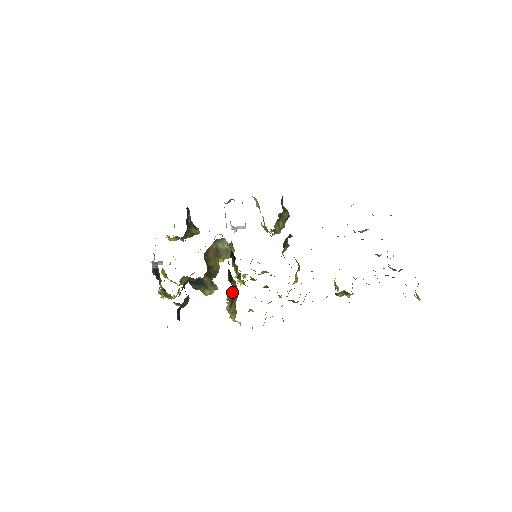
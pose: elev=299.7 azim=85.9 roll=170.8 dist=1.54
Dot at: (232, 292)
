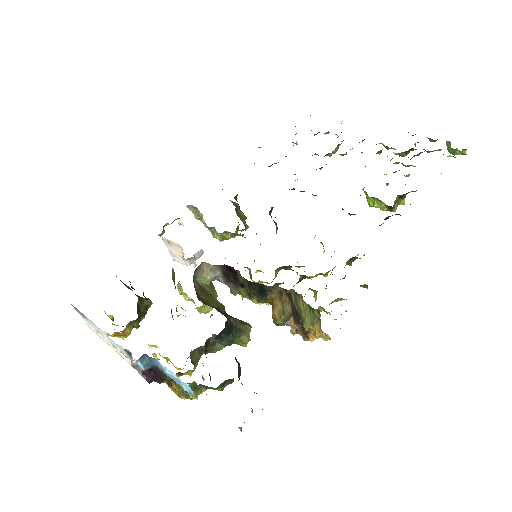
Dot at: (279, 306)
